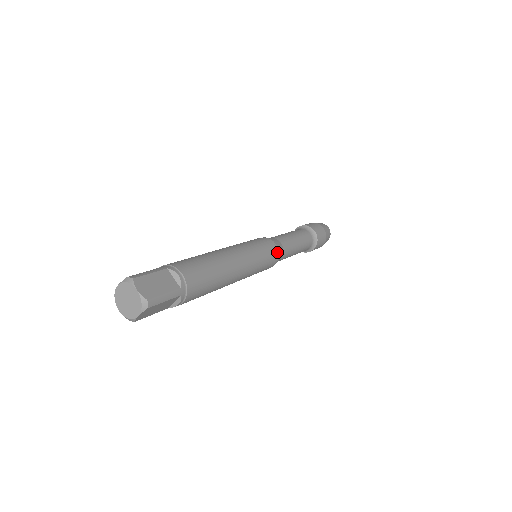
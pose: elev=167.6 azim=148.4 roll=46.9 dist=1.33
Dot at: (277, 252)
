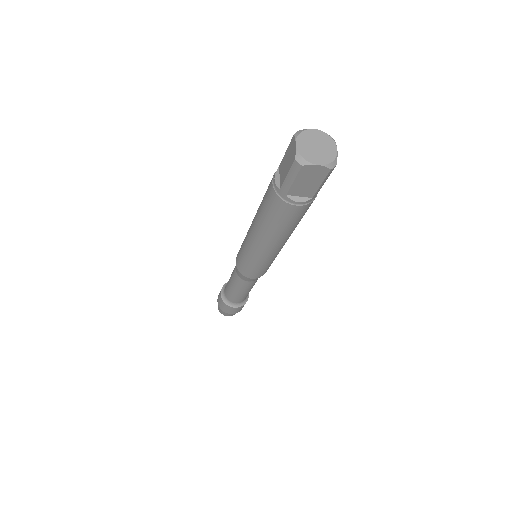
Dot at: (266, 271)
